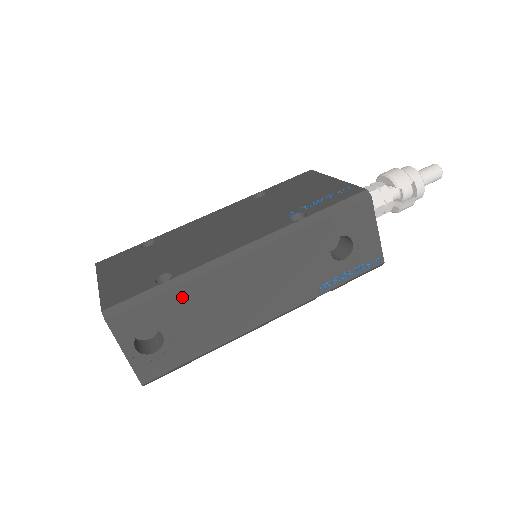
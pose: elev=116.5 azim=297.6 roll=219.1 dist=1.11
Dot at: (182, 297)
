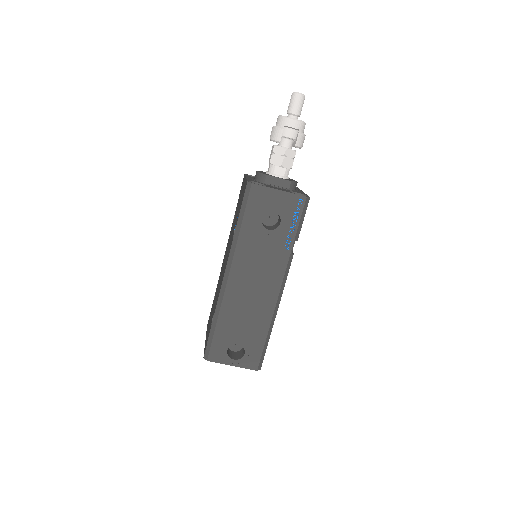
Dot at: (225, 322)
